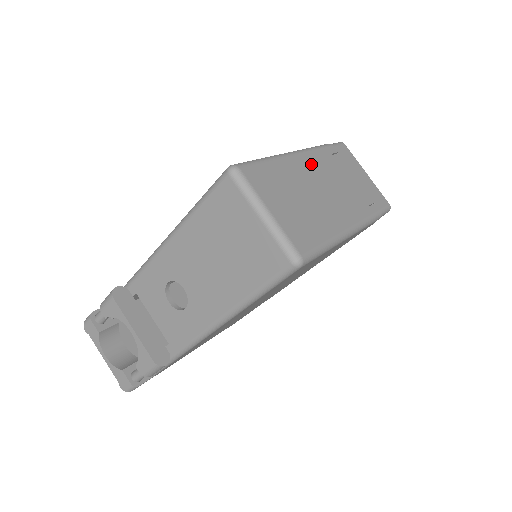
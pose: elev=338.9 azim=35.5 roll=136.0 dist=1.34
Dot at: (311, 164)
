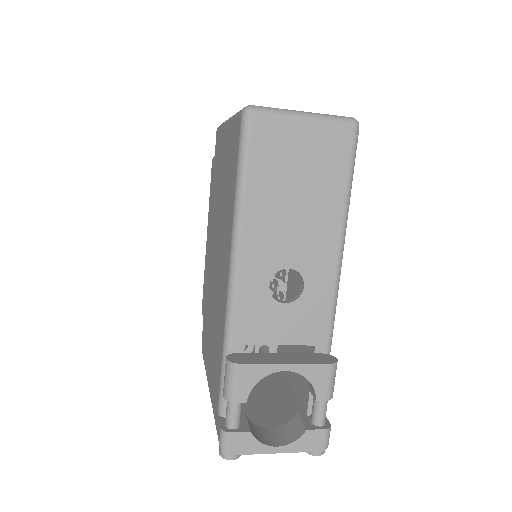
Dot at: occluded
